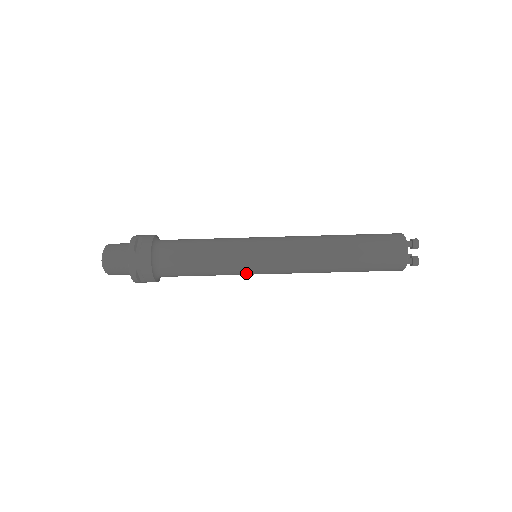
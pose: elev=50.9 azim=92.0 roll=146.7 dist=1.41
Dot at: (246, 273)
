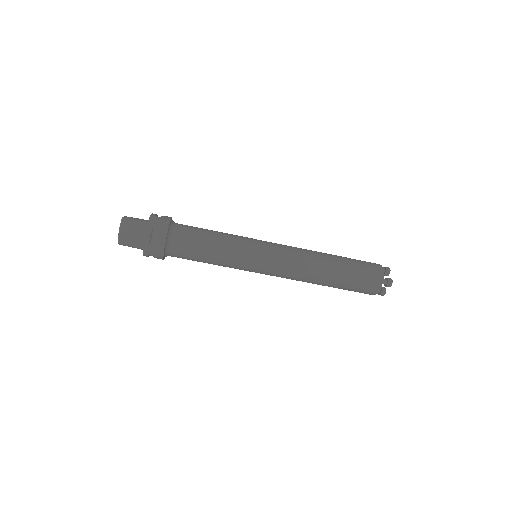
Dot at: (248, 260)
